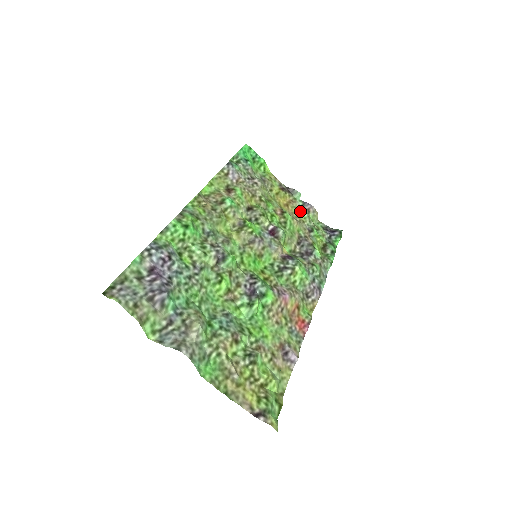
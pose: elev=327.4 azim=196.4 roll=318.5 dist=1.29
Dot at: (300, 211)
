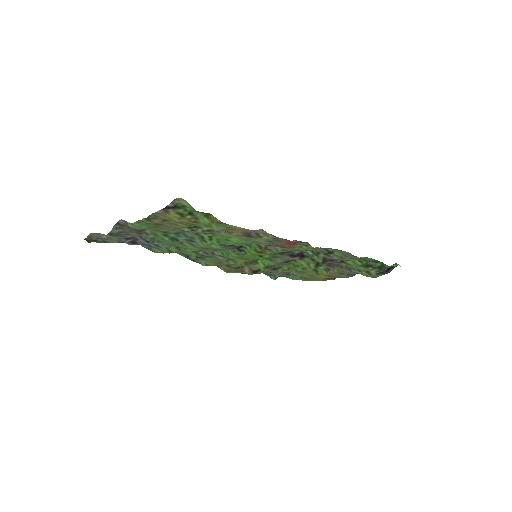
Dot at: (344, 274)
